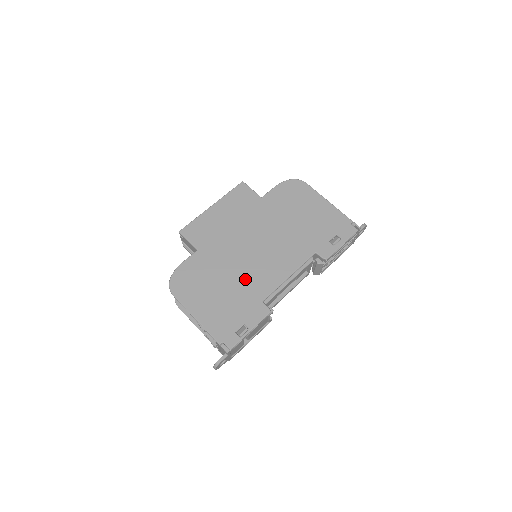
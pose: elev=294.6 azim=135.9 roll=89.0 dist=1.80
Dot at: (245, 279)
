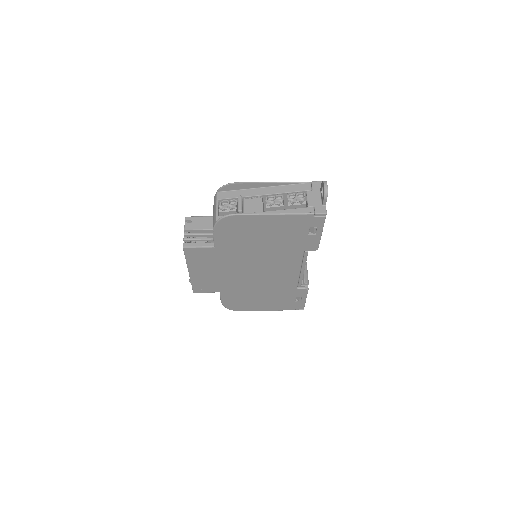
Dot at: occluded
